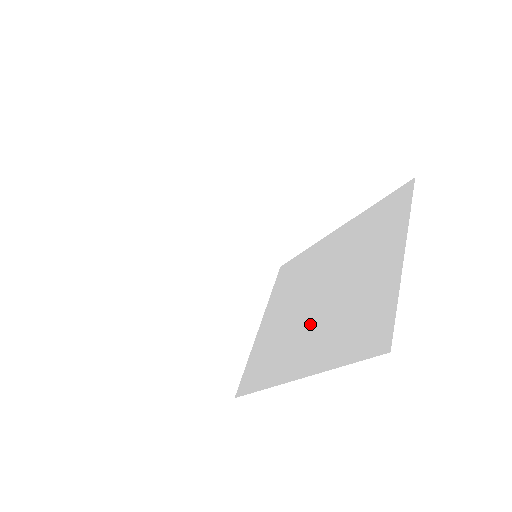
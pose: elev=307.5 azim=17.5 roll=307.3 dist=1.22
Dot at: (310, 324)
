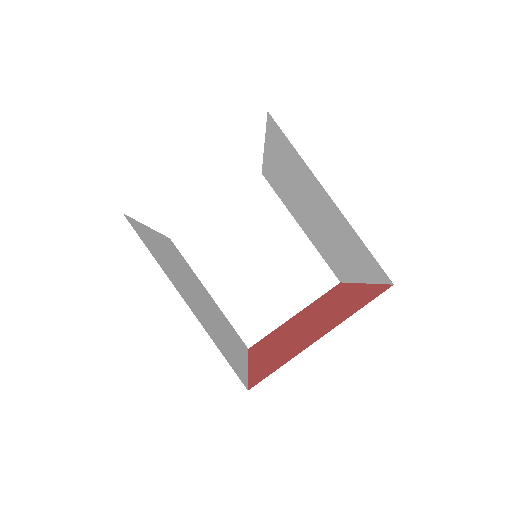
Dot at: (330, 241)
